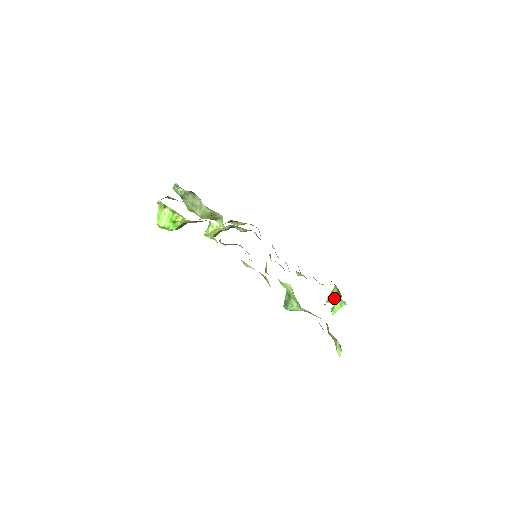
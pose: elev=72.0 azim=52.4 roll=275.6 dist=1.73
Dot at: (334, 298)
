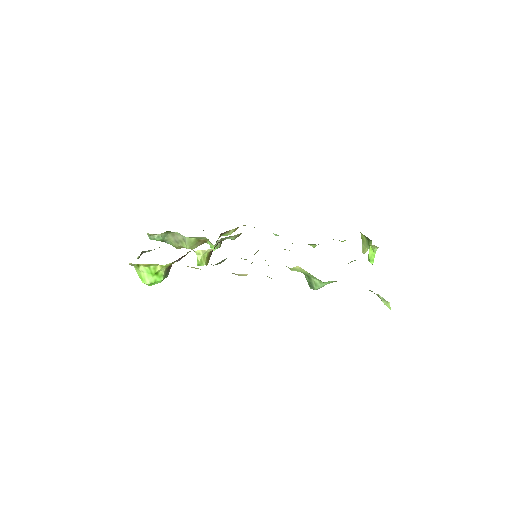
Dot at: (366, 246)
